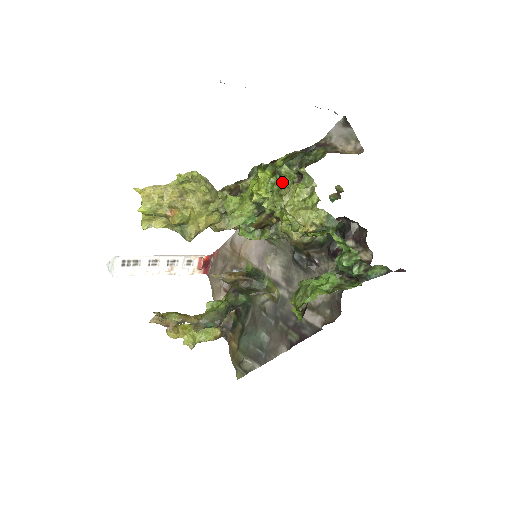
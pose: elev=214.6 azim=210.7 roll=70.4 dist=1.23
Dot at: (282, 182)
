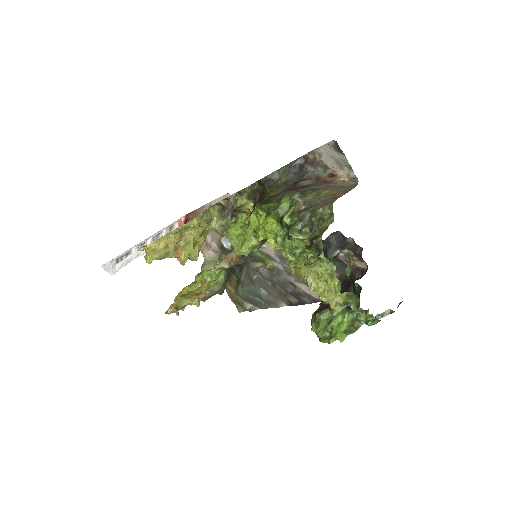
Dot at: (294, 243)
